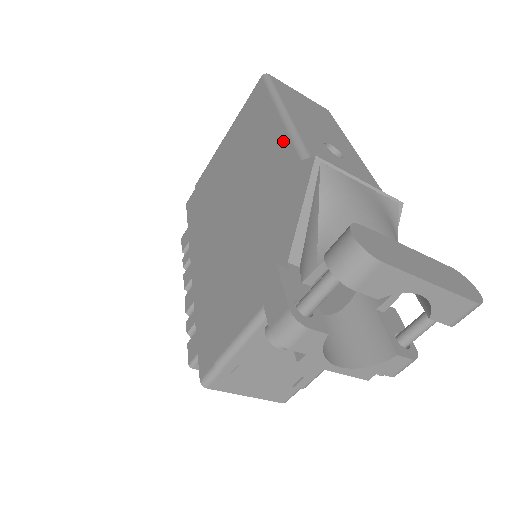
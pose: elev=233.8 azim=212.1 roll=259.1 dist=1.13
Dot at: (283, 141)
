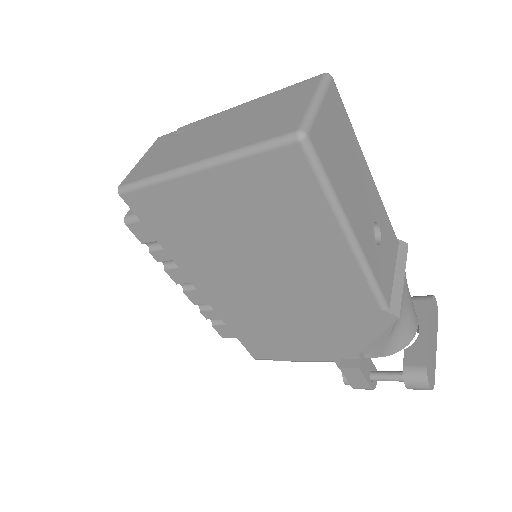
Dot at: (355, 277)
